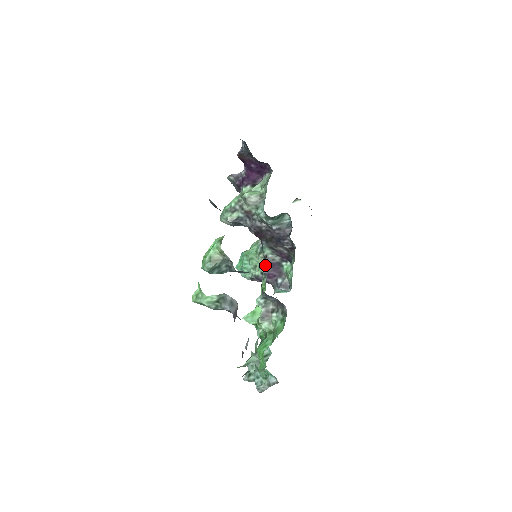
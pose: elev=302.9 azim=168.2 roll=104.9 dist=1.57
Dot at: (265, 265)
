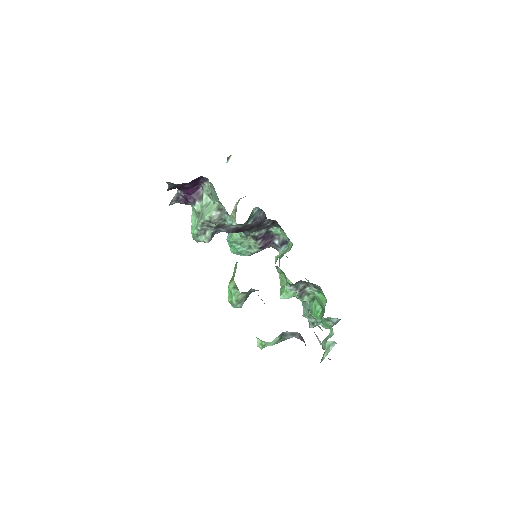
Dot at: (258, 243)
